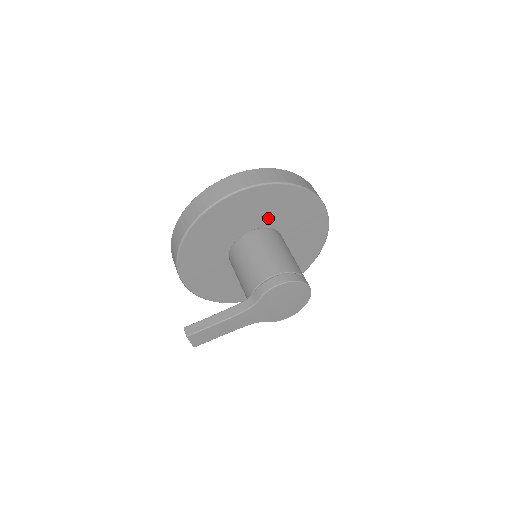
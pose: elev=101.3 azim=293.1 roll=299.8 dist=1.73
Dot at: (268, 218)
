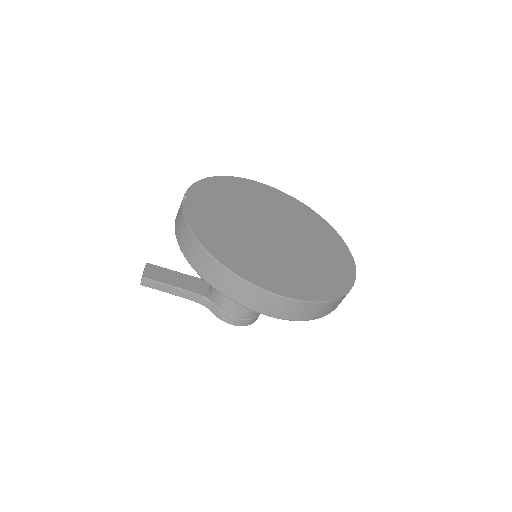
Dot at: occluded
